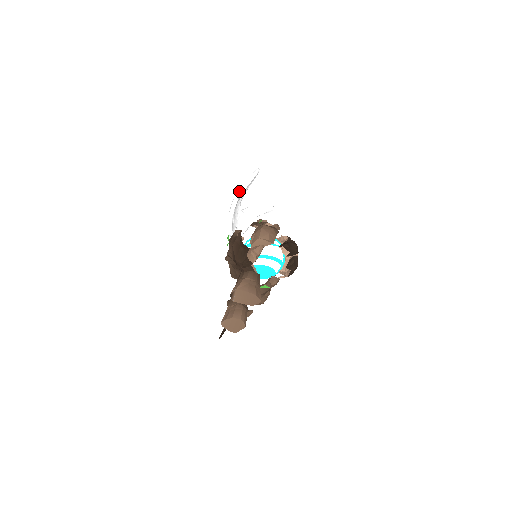
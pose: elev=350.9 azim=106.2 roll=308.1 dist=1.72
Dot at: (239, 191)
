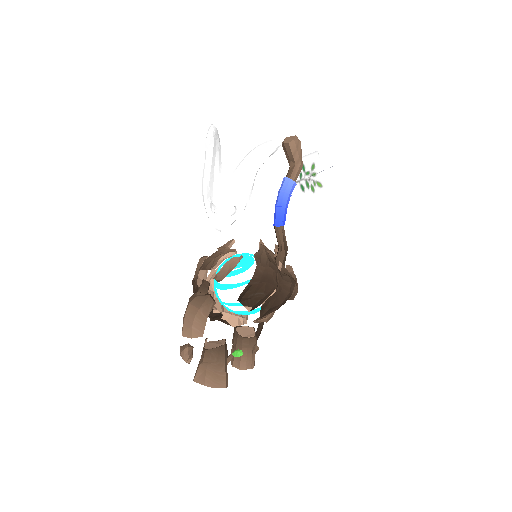
Dot at: (204, 169)
